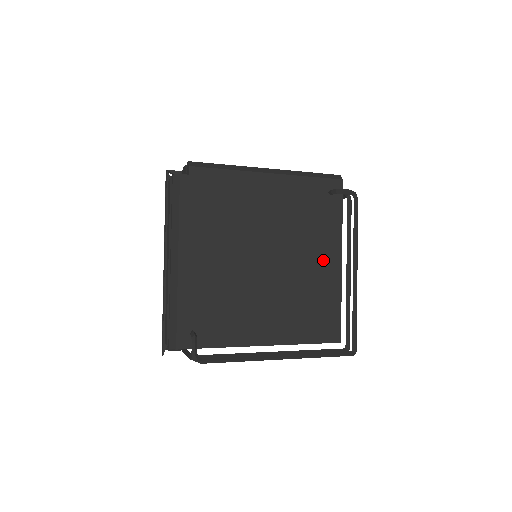
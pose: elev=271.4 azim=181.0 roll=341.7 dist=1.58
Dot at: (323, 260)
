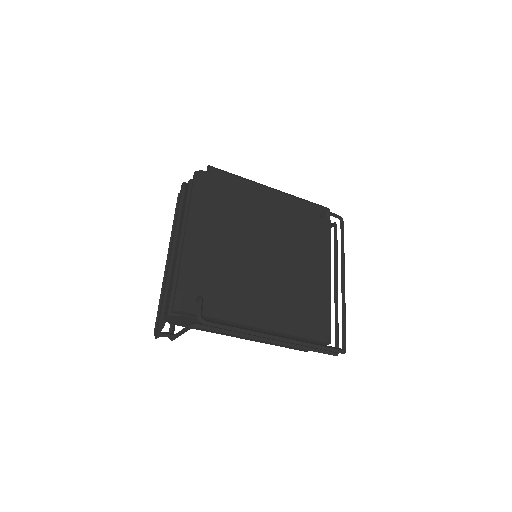
Dot at: (315, 267)
